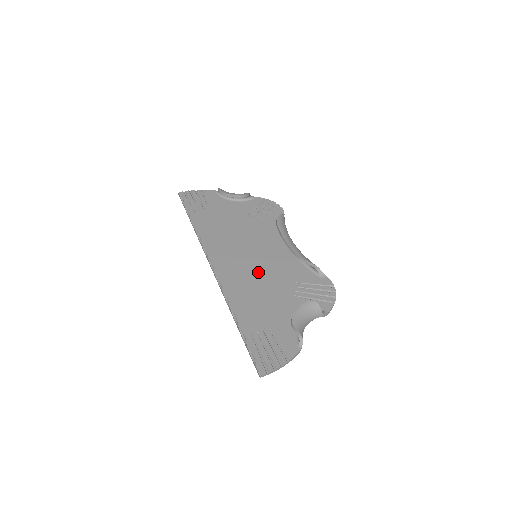
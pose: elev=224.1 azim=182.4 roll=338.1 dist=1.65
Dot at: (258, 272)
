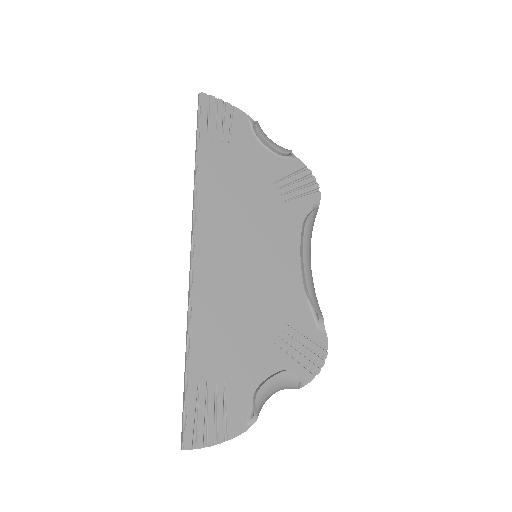
Dot at: (248, 284)
